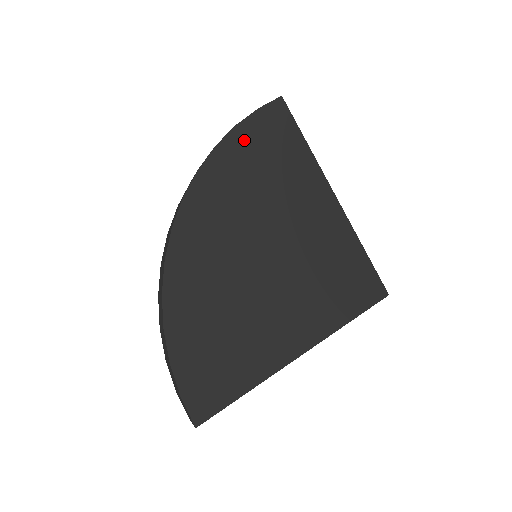
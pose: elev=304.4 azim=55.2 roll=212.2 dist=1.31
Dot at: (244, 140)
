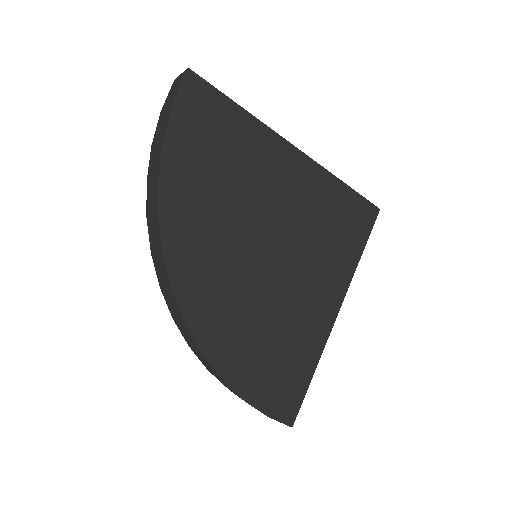
Dot at: (182, 150)
